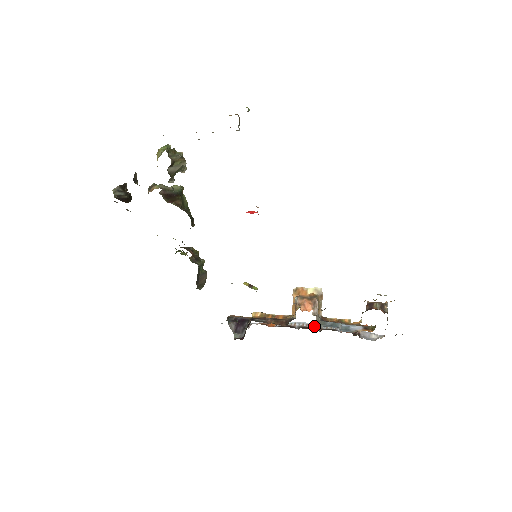
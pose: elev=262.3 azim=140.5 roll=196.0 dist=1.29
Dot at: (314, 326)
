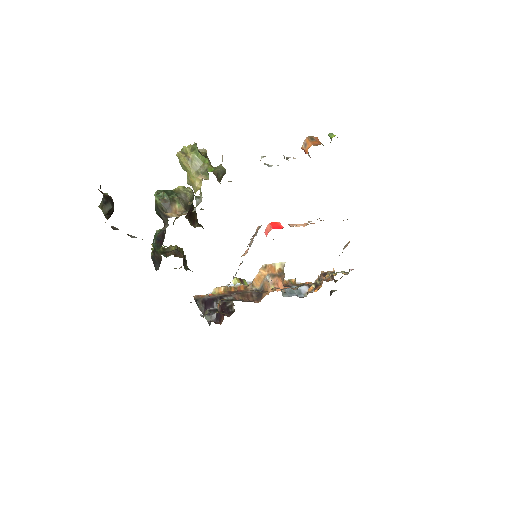
Dot at: occluded
